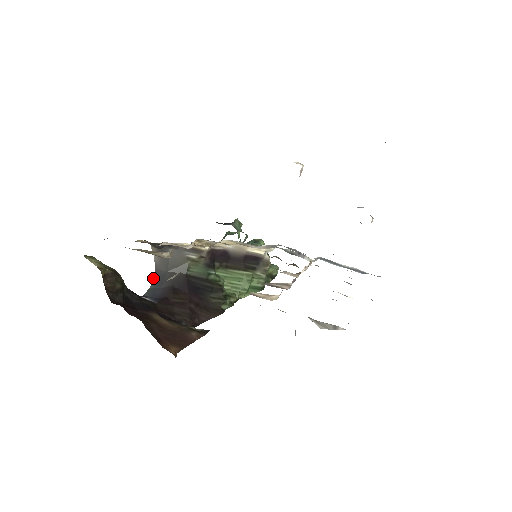
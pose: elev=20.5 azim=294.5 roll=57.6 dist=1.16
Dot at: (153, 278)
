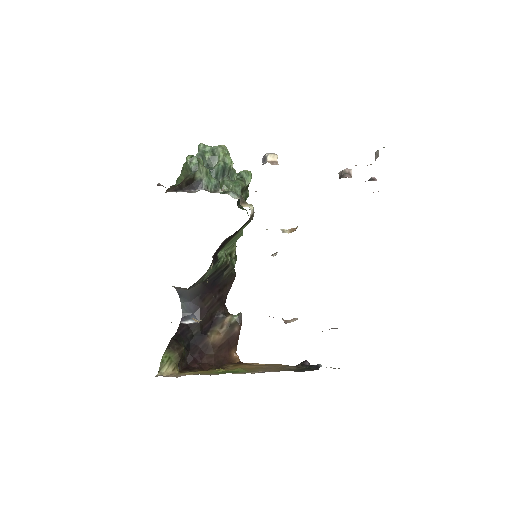
Dot at: occluded
